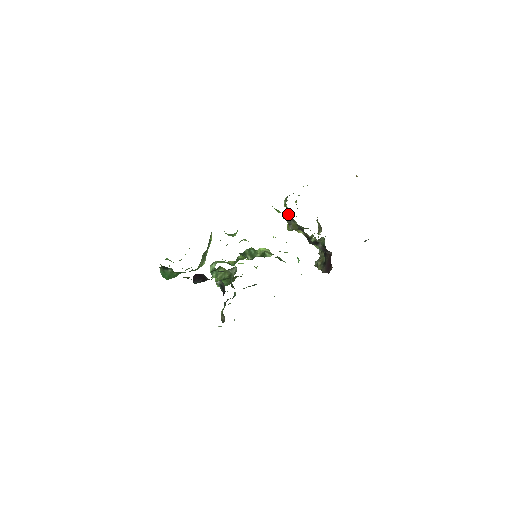
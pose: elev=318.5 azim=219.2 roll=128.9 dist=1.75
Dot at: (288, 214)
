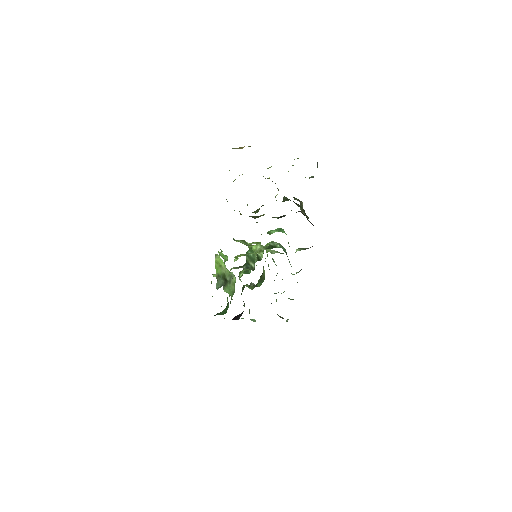
Dot at: occluded
